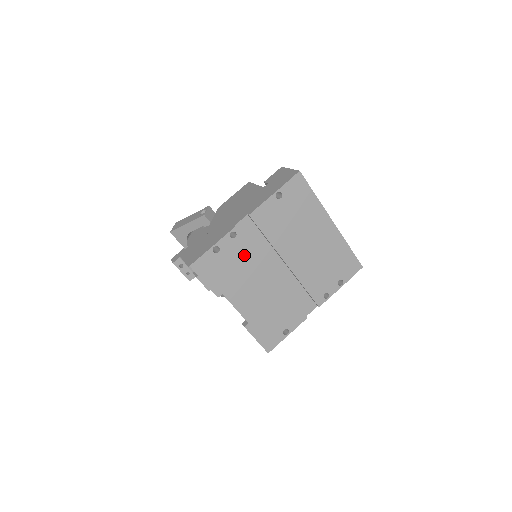
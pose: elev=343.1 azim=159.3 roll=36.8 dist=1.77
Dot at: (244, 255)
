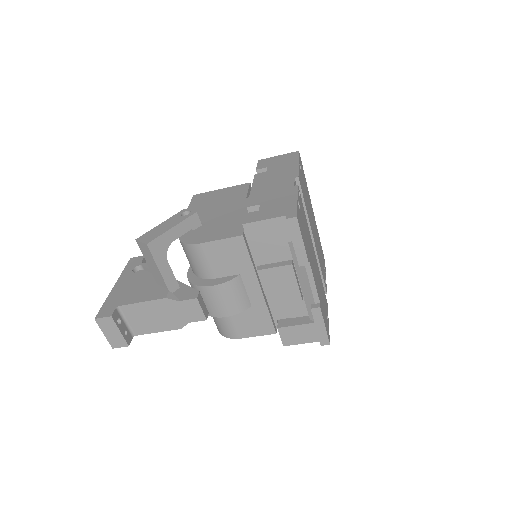
Dot at: (305, 220)
